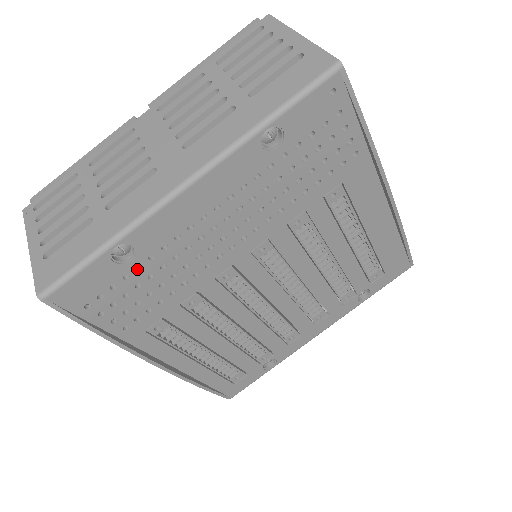
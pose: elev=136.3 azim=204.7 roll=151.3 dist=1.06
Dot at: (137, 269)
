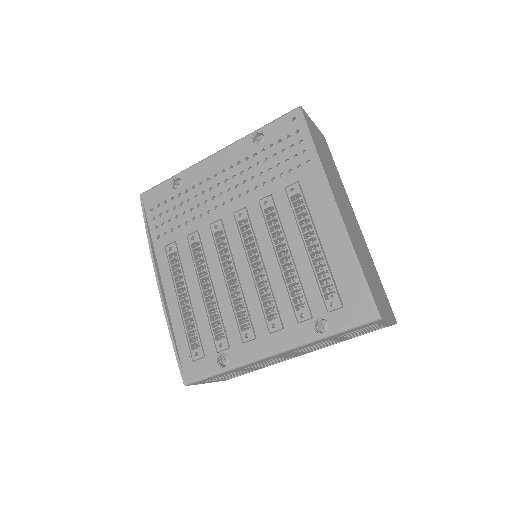
Dot at: (178, 196)
